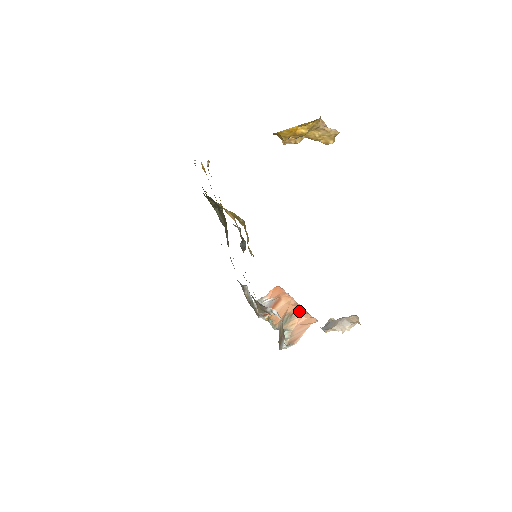
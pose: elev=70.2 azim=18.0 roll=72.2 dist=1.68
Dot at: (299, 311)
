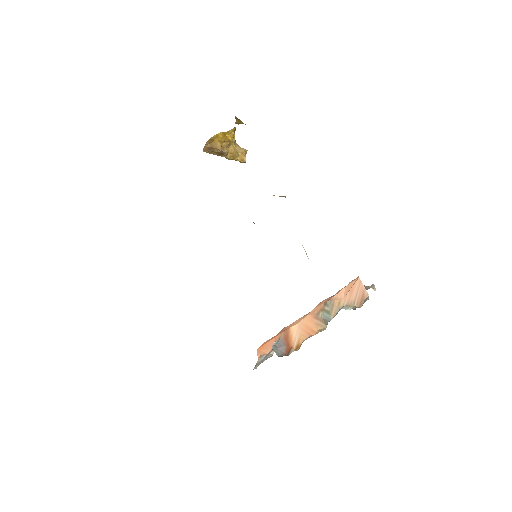
Dot at: (327, 300)
